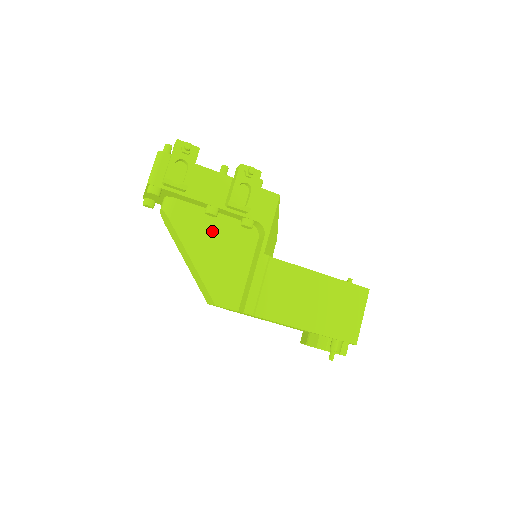
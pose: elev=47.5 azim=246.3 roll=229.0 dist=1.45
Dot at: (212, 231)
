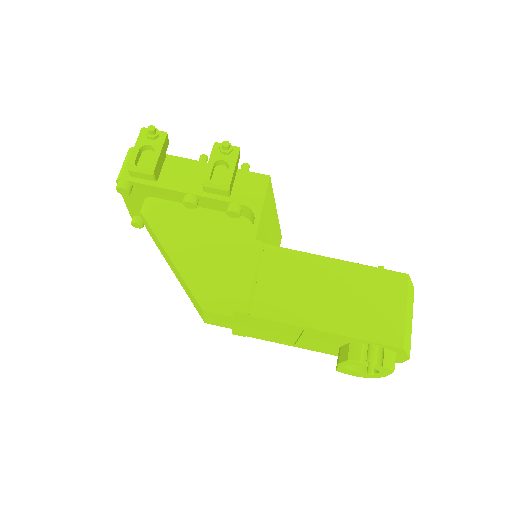
Dot at: (195, 227)
